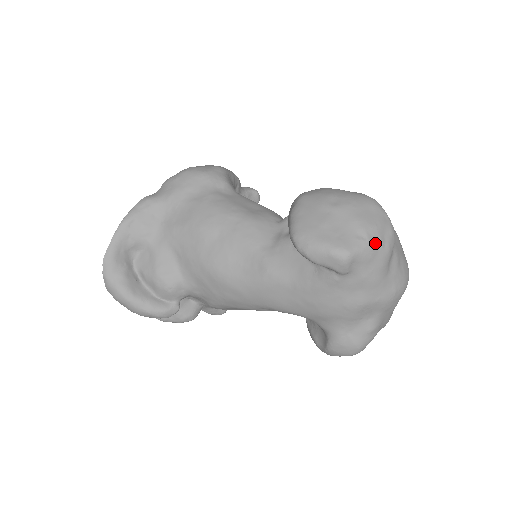
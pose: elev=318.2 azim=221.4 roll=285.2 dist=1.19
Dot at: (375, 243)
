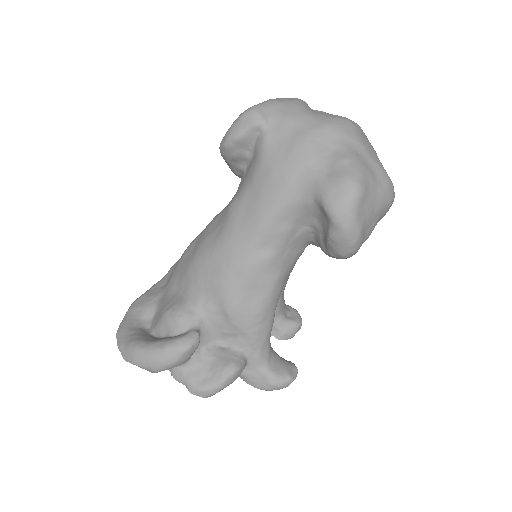
Dot at: (278, 100)
